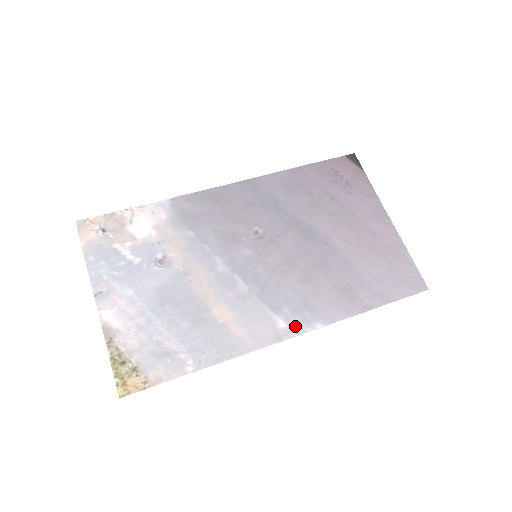
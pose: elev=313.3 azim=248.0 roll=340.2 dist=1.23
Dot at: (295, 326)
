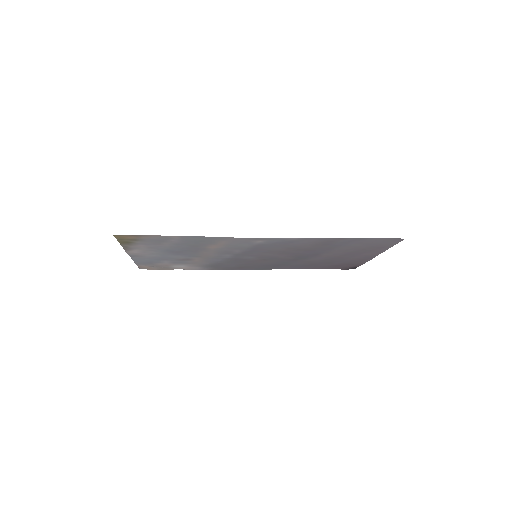
Dot at: (272, 240)
